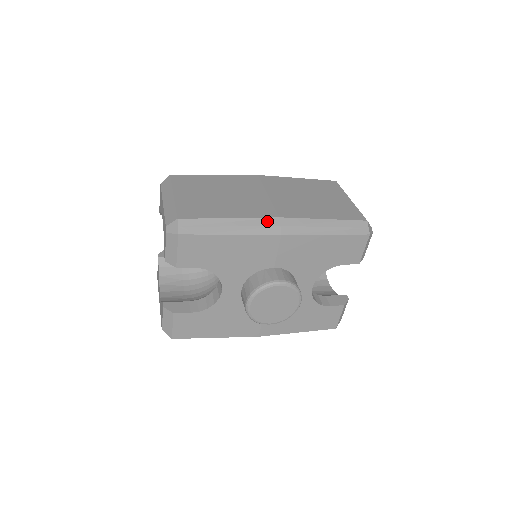
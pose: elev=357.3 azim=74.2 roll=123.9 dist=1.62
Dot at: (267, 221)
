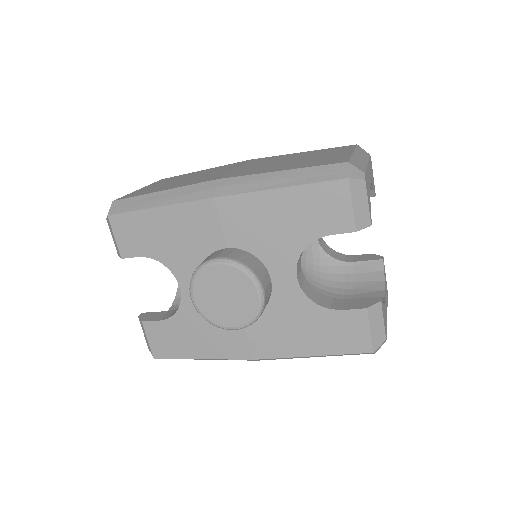
Dot at: (202, 186)
